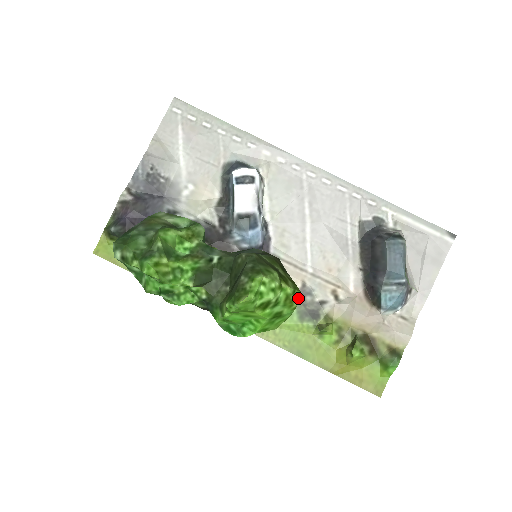
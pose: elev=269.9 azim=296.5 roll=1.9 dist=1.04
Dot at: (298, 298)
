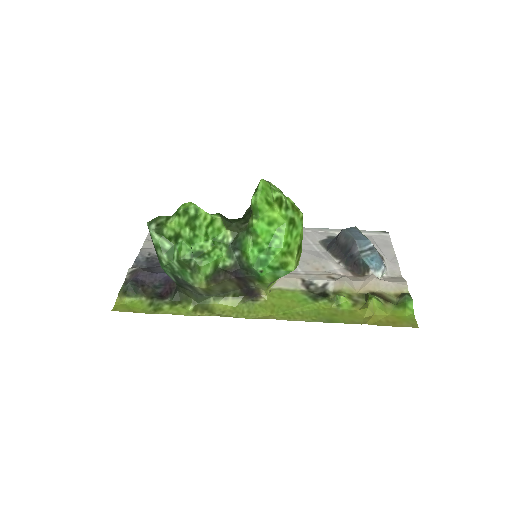
Dot at: (301, 212)
